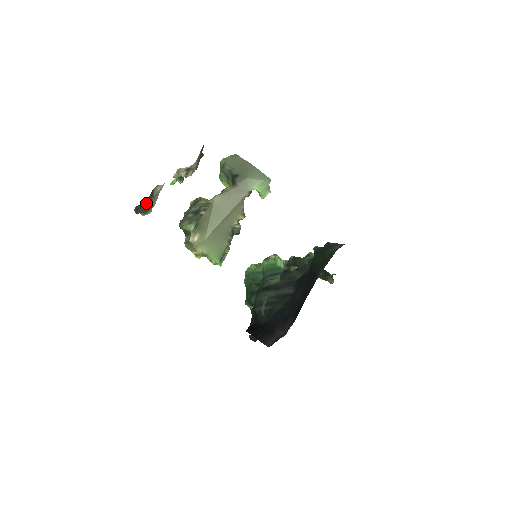
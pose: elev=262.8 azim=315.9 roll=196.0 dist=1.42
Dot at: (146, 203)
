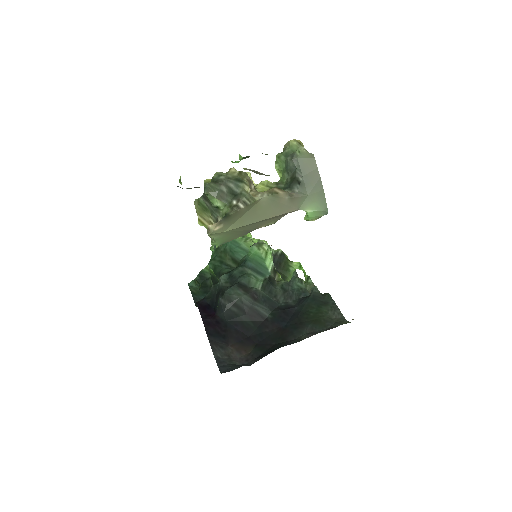
Dot at: (196, 187)
